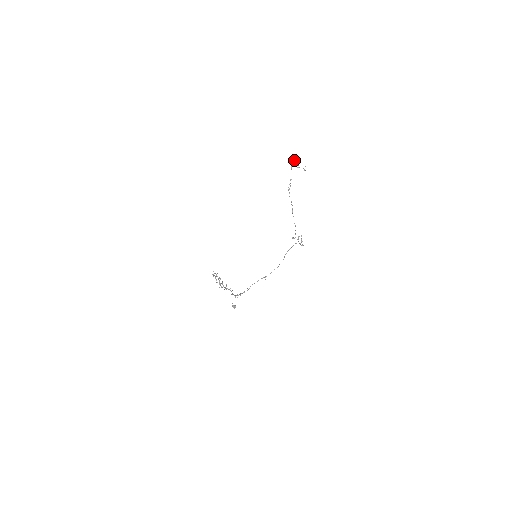
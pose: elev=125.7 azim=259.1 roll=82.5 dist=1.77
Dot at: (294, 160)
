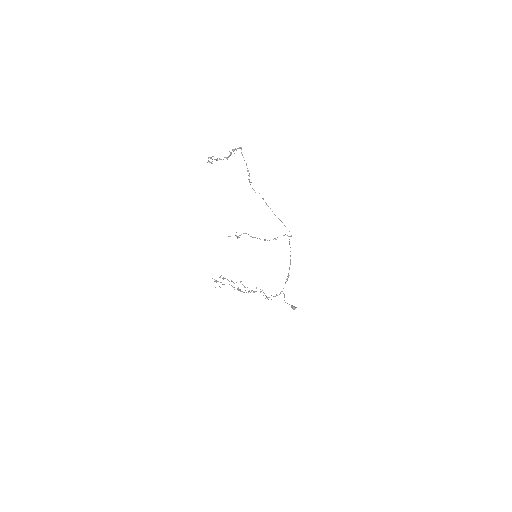
Dot at: (233, 151)
